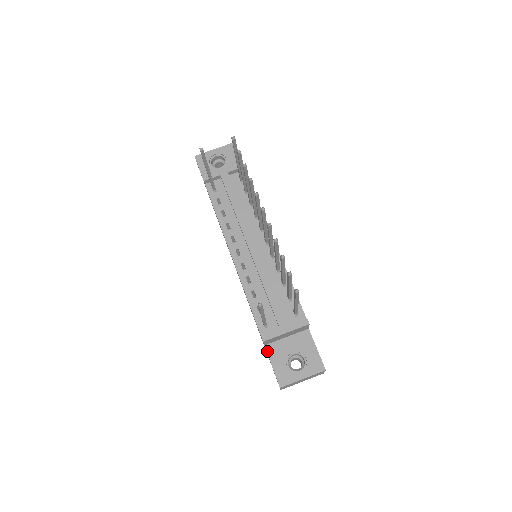
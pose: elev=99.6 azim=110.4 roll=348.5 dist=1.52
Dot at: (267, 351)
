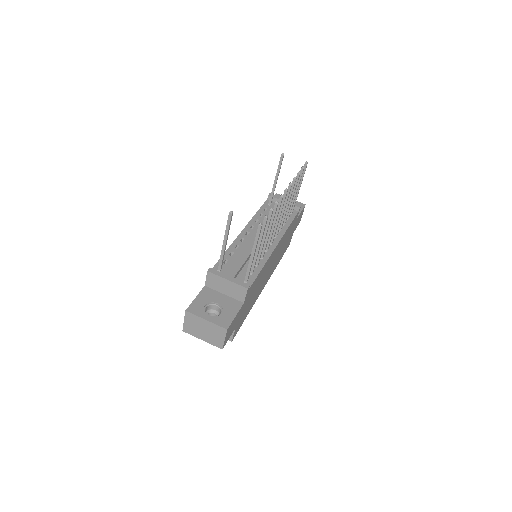
Dot at: (203, 289)
